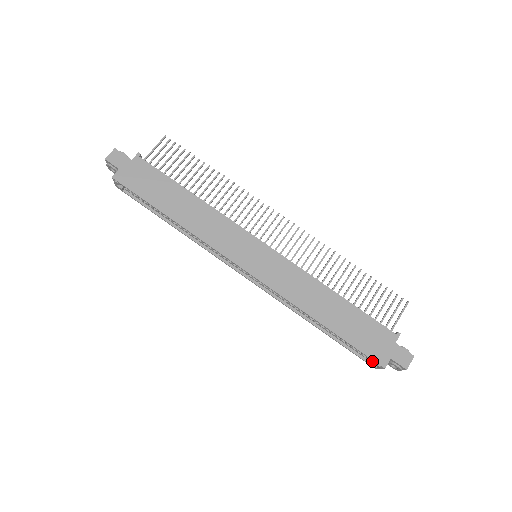
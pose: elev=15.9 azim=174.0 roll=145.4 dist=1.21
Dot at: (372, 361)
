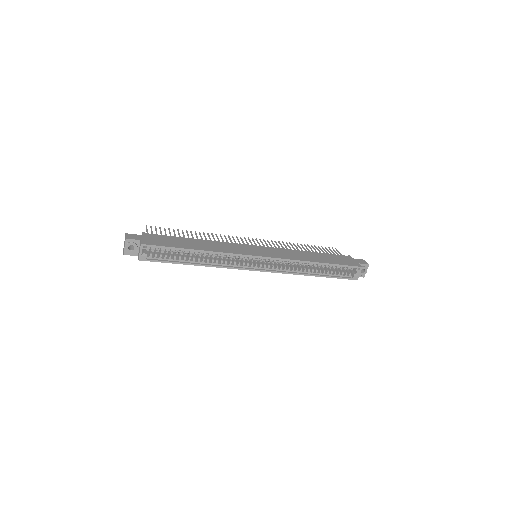
Dot at: (353, 274)
